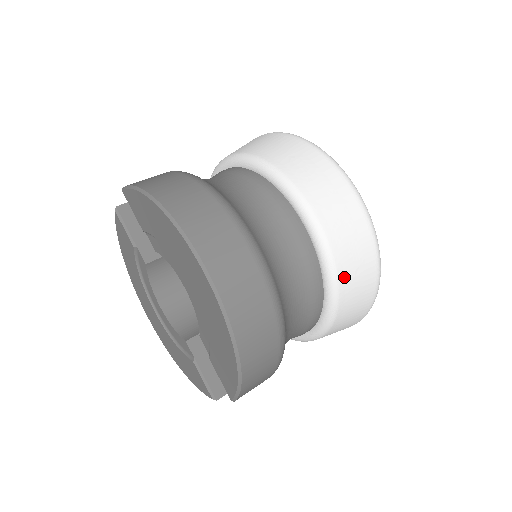
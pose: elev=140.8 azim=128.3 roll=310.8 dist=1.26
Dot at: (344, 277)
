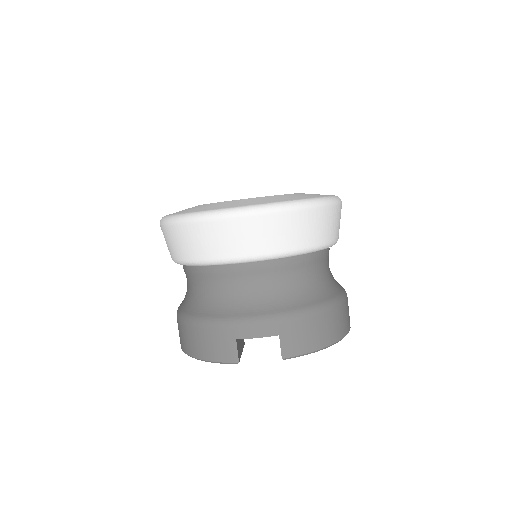
Dot at: occluded
